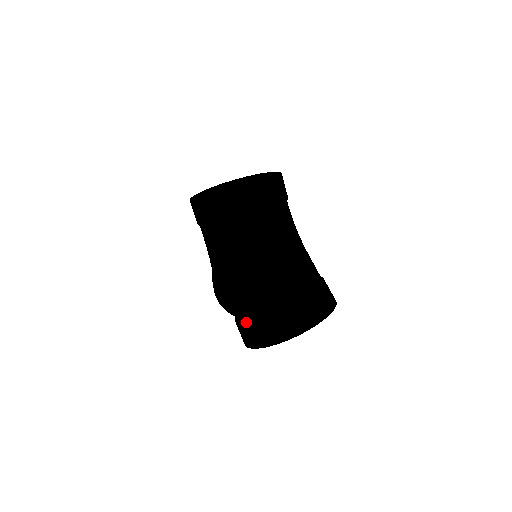
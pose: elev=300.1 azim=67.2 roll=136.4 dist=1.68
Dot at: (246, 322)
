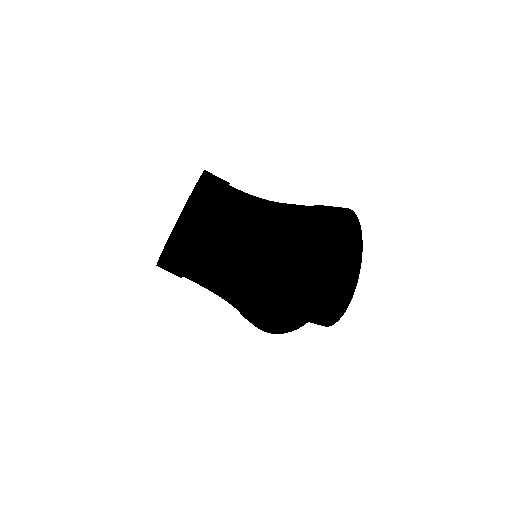
Dot at: (298, 301)
